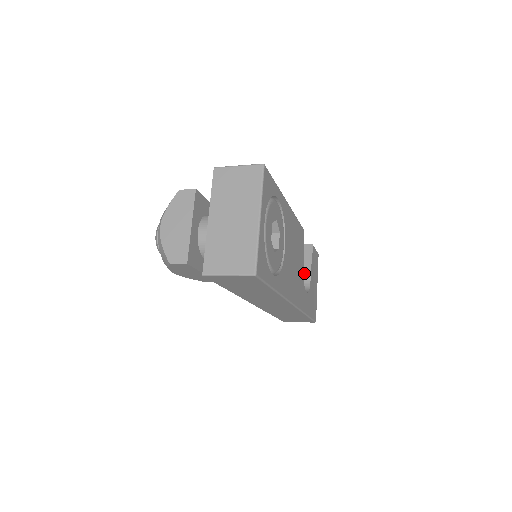
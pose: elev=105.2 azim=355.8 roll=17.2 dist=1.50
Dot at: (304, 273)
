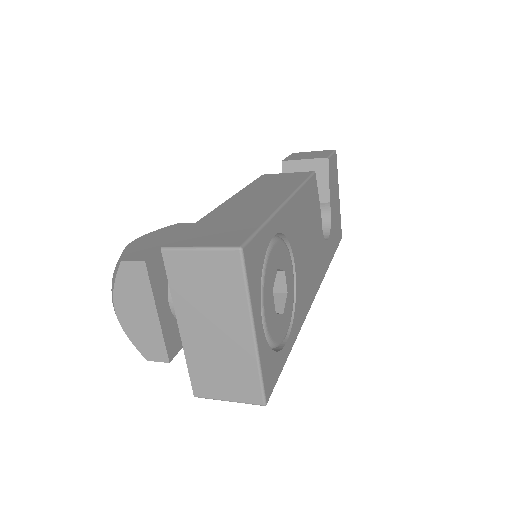
Dot at: (321, 203)
